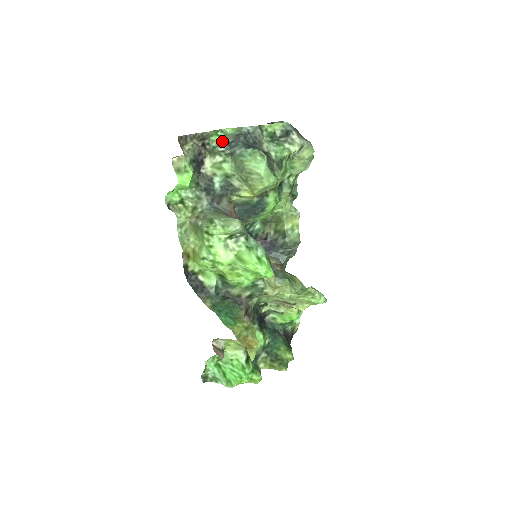
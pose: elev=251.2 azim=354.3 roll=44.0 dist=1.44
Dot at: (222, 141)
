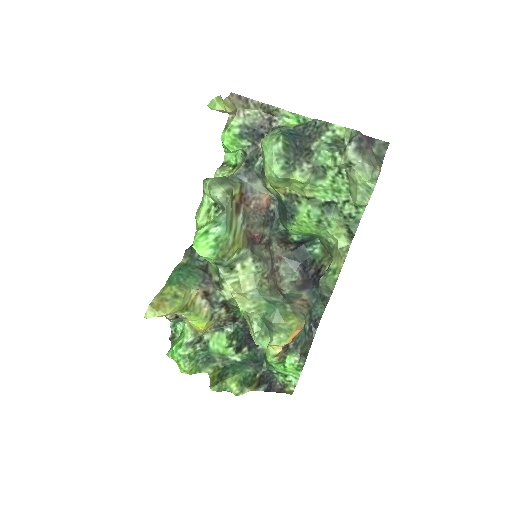
Dot at: (293, 126)
